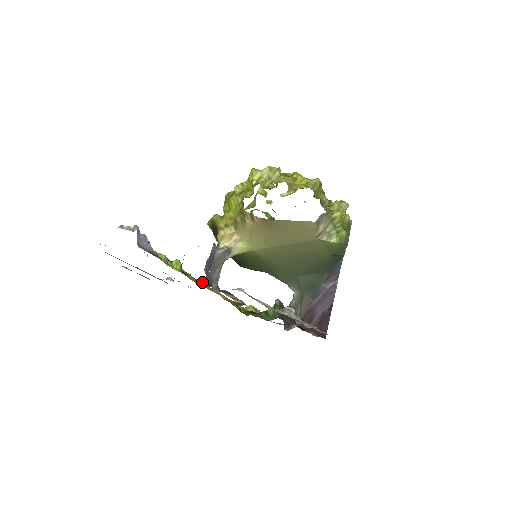
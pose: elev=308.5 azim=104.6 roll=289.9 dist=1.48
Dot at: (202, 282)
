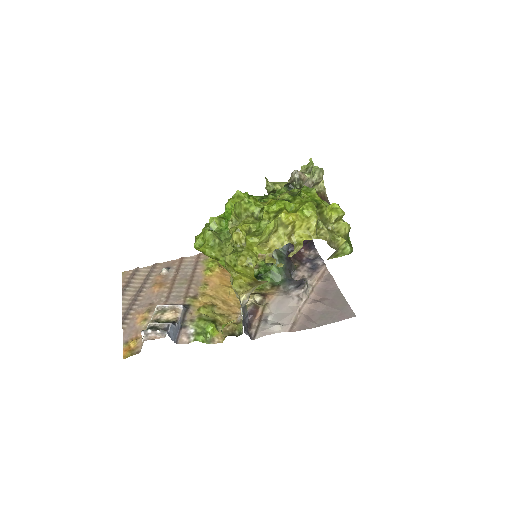
Dot at: (214, 289)
